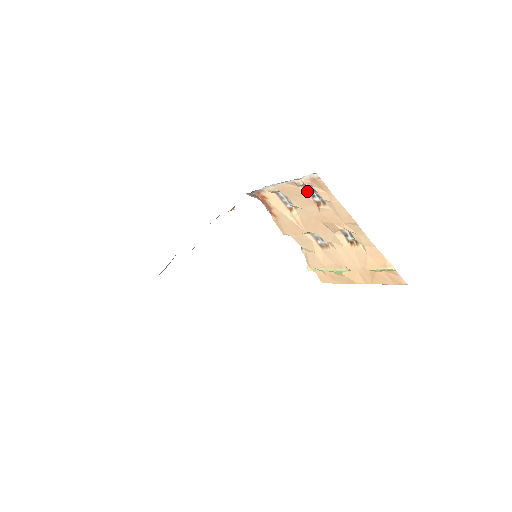
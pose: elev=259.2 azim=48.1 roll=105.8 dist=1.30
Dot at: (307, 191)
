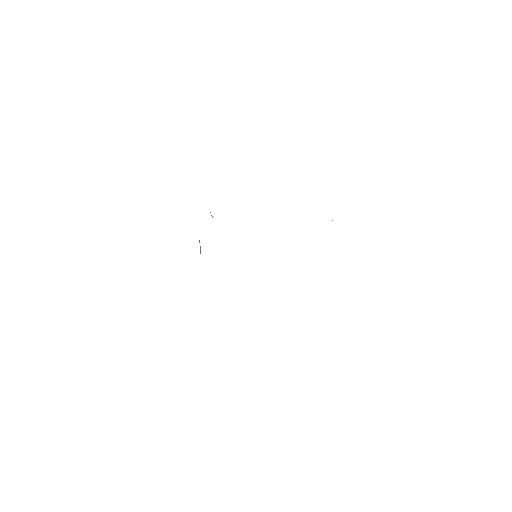
Dot at: occluded
